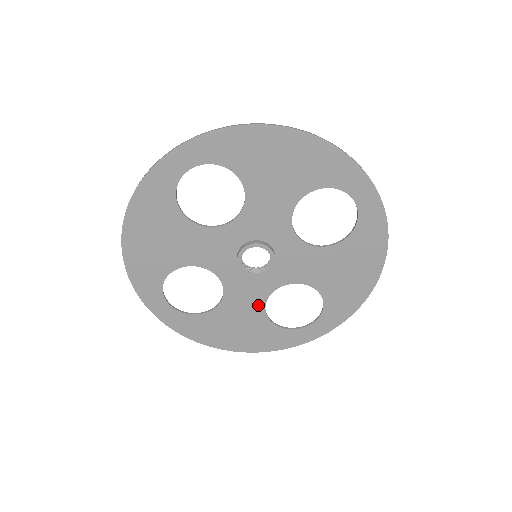
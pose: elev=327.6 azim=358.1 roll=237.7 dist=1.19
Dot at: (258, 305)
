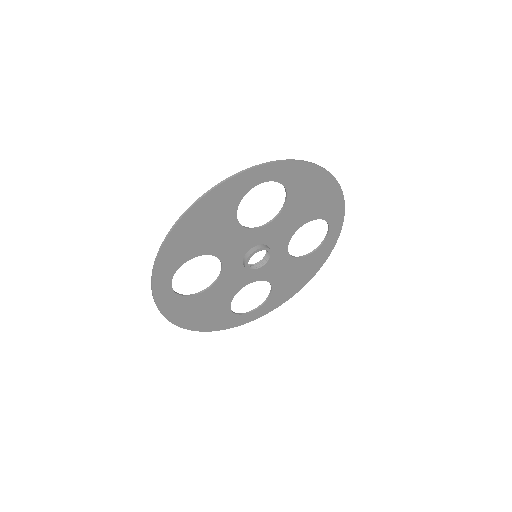
Dot at: (290, 262)
